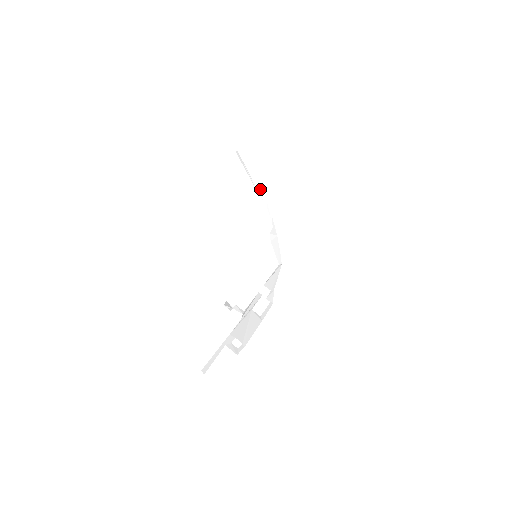
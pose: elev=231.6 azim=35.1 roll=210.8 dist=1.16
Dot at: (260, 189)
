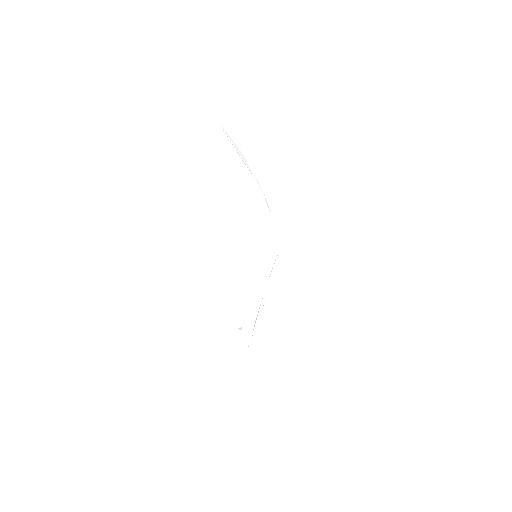
Dot at: (247, 164)
